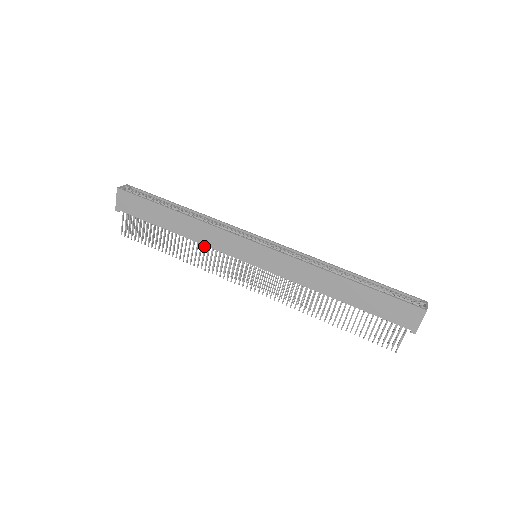
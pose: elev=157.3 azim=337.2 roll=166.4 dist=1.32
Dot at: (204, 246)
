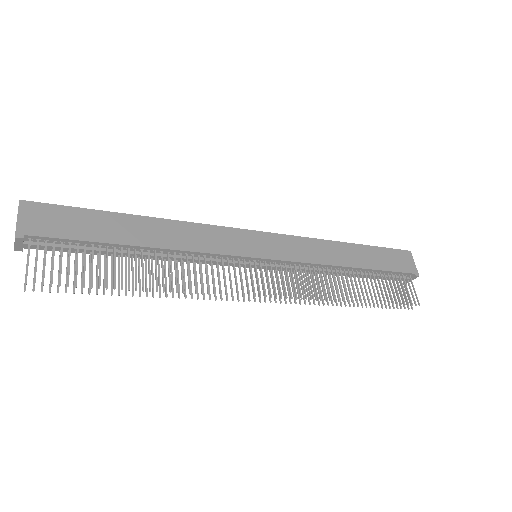
Dot at: occluded
